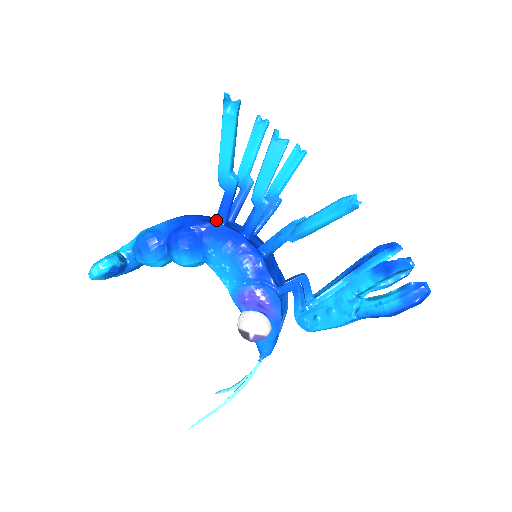
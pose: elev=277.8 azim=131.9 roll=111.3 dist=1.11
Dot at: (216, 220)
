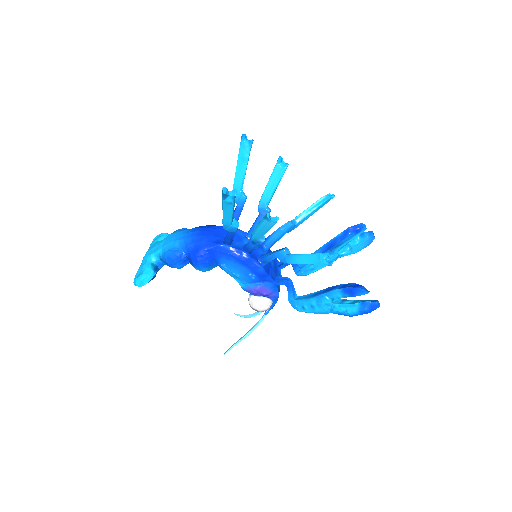
Dot at: (223, 243)
